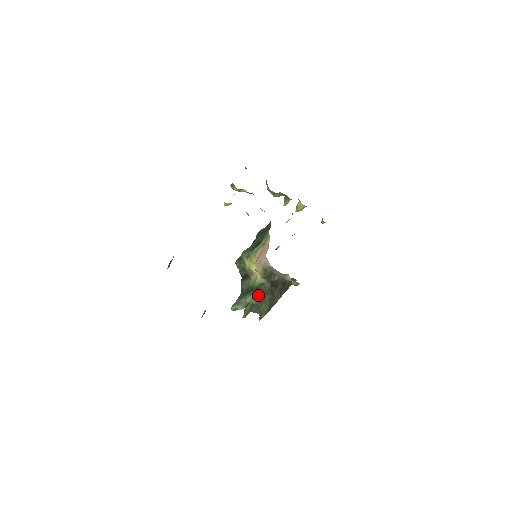
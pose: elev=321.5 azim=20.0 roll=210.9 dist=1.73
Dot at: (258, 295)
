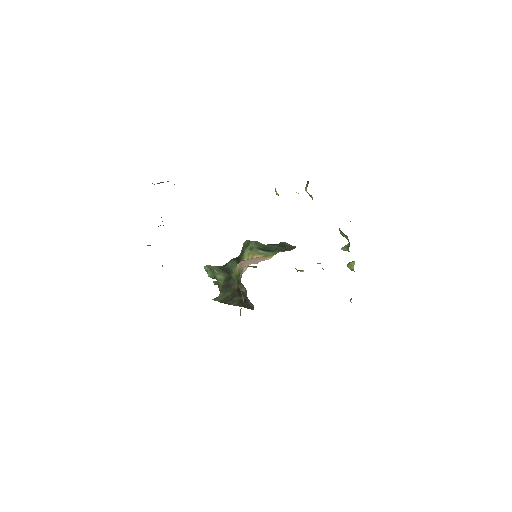
Dot at: (226, 283)
